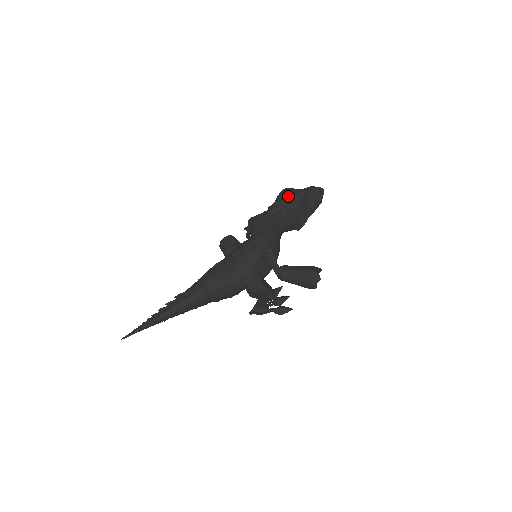
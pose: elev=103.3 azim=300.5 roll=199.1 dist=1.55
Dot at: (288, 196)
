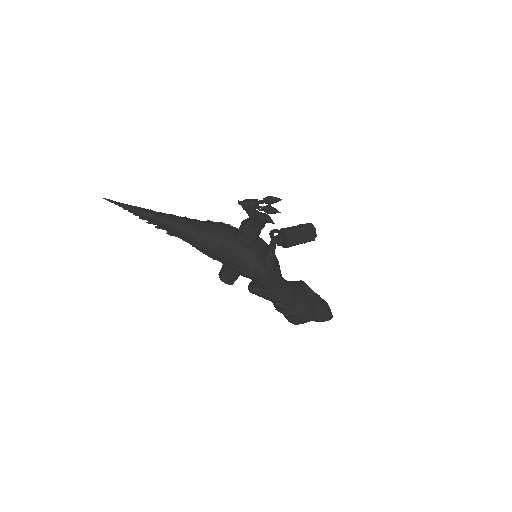
Dot at: (296, 319)
